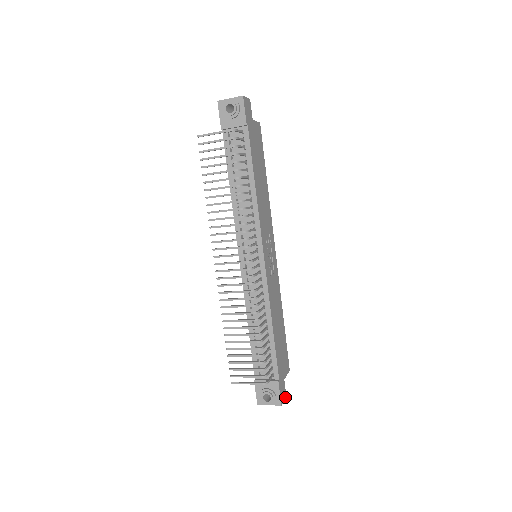
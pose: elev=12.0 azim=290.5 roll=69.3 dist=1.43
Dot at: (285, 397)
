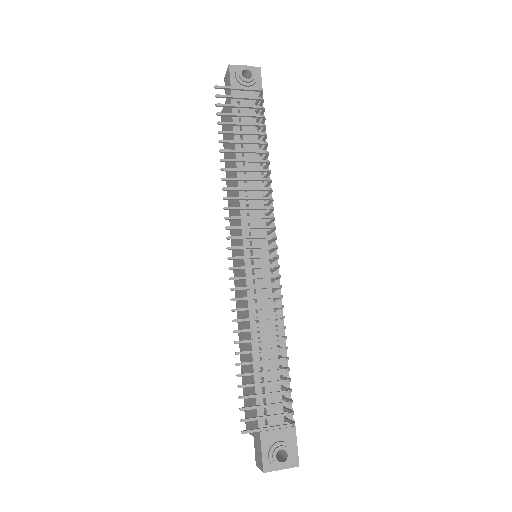
Dot at: occluded
